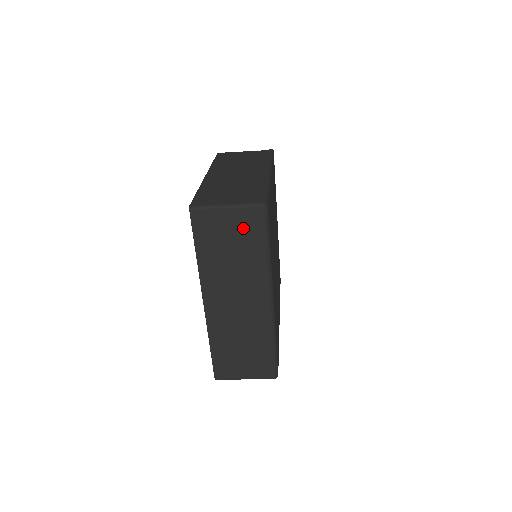
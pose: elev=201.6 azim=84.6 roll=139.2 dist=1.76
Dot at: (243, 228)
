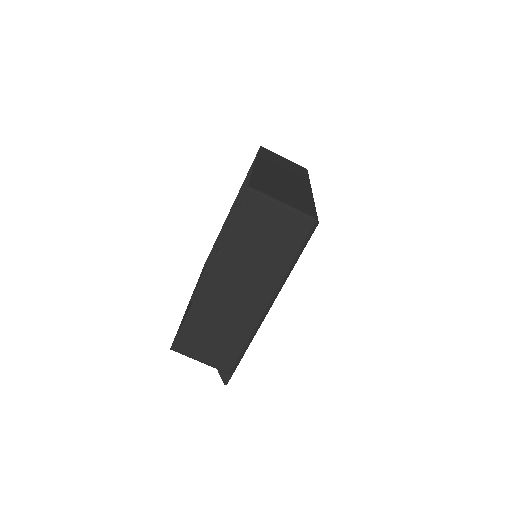
Dot at: (294, 166)
